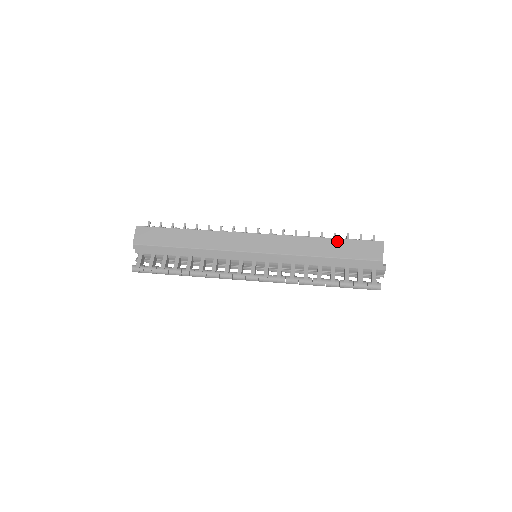
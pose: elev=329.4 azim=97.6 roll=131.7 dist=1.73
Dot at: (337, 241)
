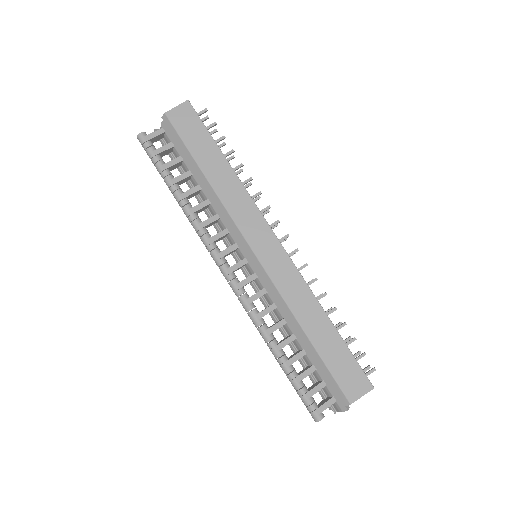
Dot at: (336, 336)
